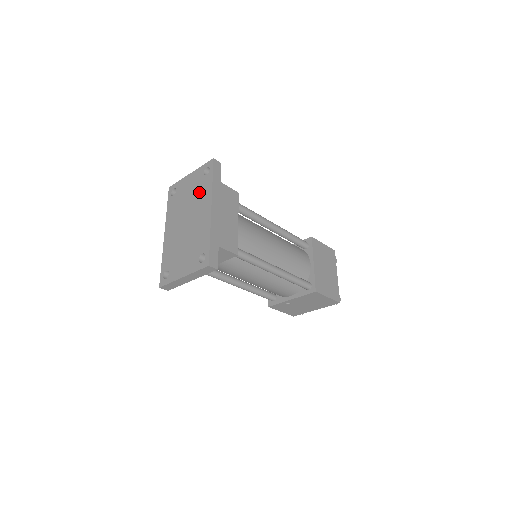
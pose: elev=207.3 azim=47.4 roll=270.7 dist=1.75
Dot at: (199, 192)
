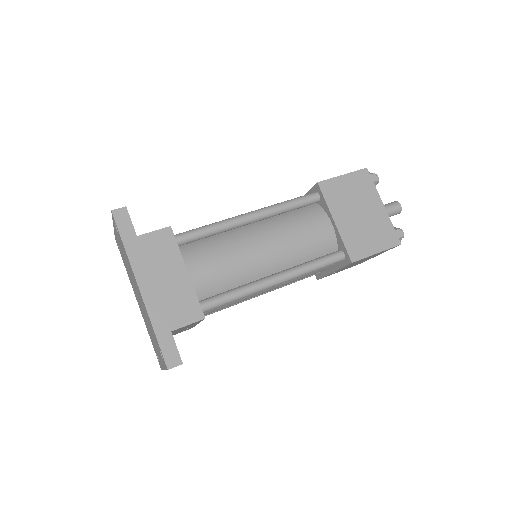
Dot at: (126, 258)
